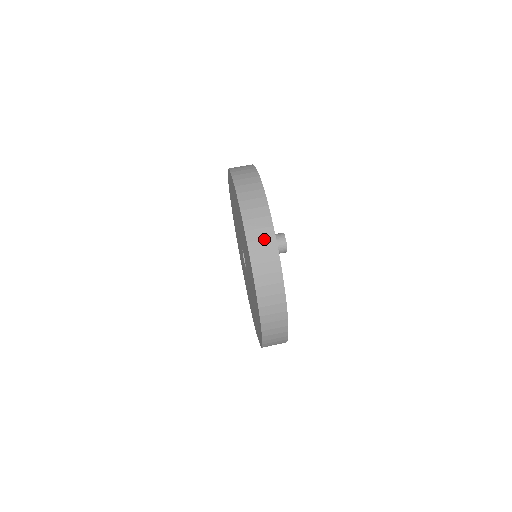
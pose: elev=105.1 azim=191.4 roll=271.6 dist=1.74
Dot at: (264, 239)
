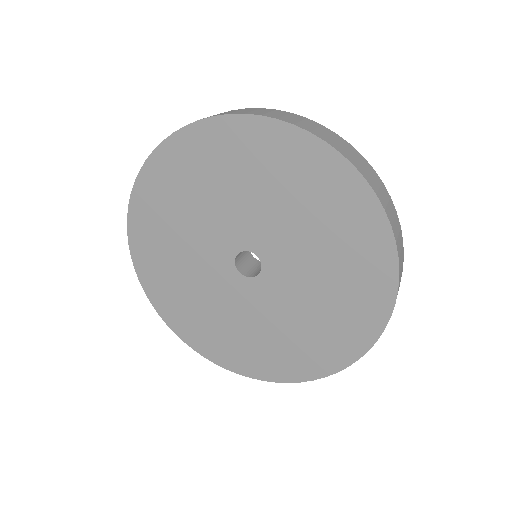
Dot at: (359, 159)
